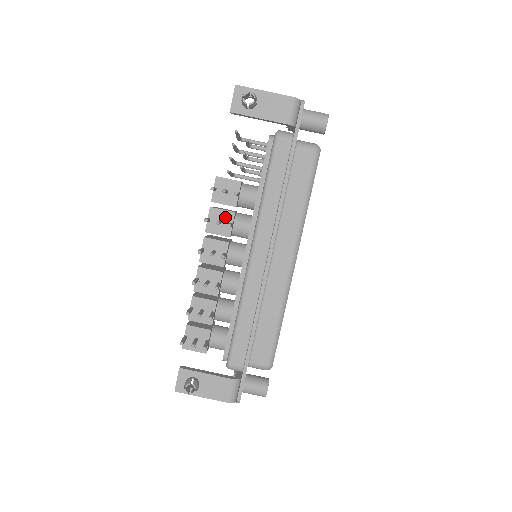
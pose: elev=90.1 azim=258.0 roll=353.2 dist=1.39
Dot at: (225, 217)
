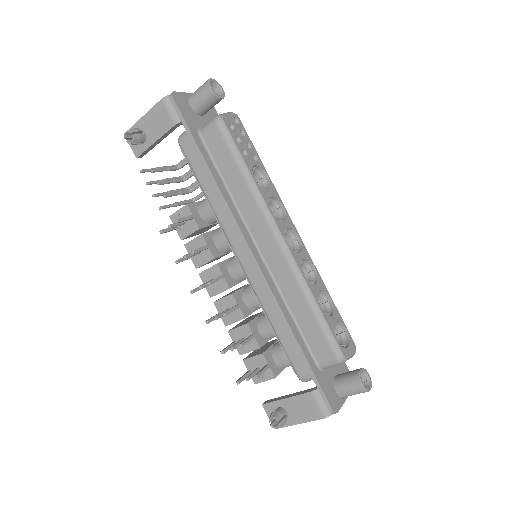
Dot at: (199, 244)
